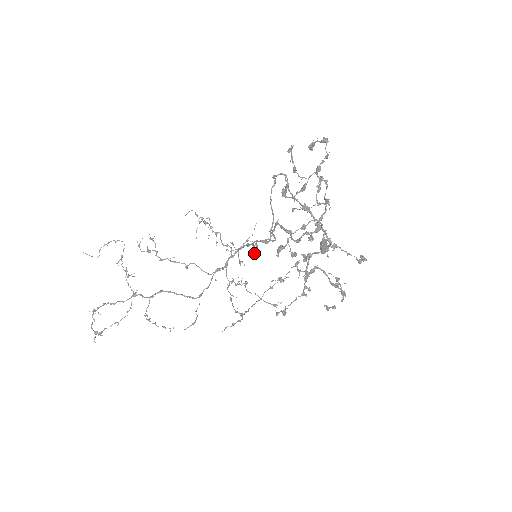
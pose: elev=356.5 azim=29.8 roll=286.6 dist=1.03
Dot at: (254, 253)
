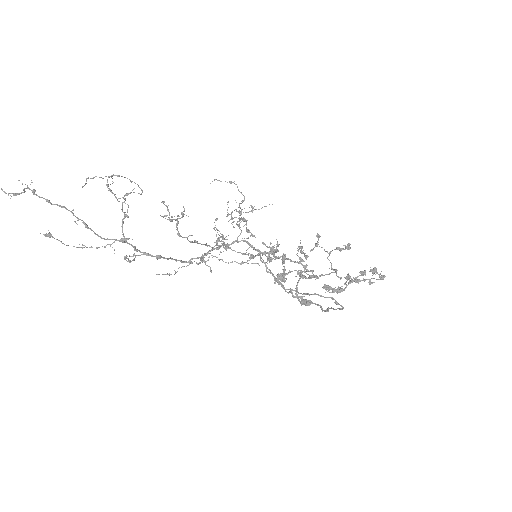
Dot at: occluded
